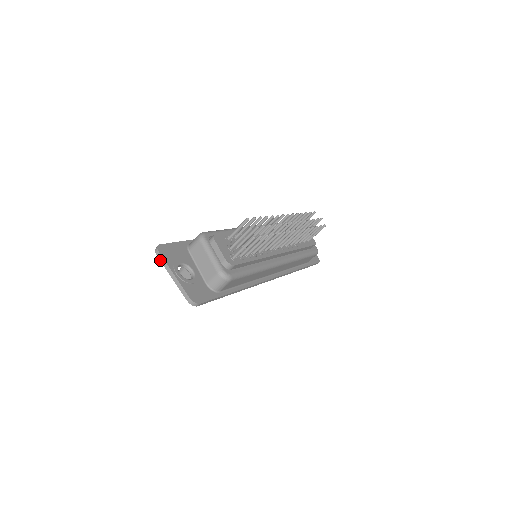
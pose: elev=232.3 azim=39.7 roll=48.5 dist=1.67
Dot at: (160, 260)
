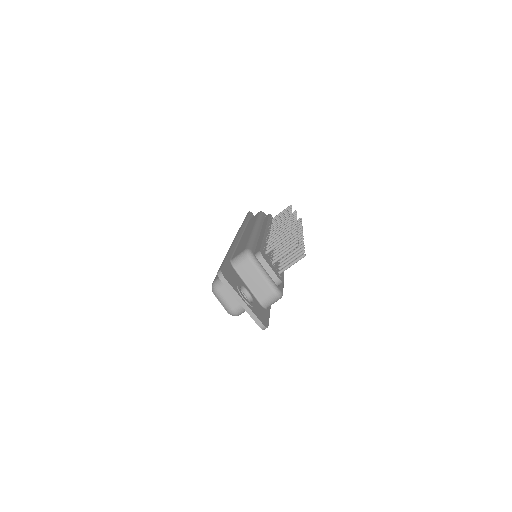
Dot at: (227, 287)
